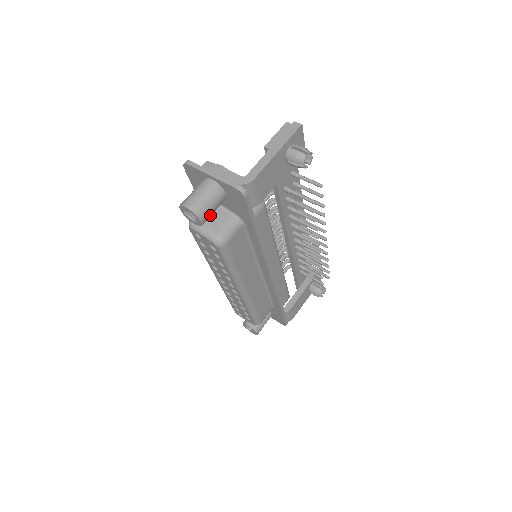
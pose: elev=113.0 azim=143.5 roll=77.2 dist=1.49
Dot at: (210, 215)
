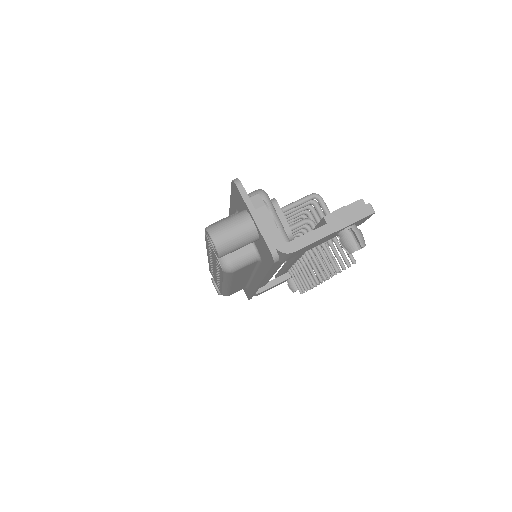
Dot at: (231, 251)
